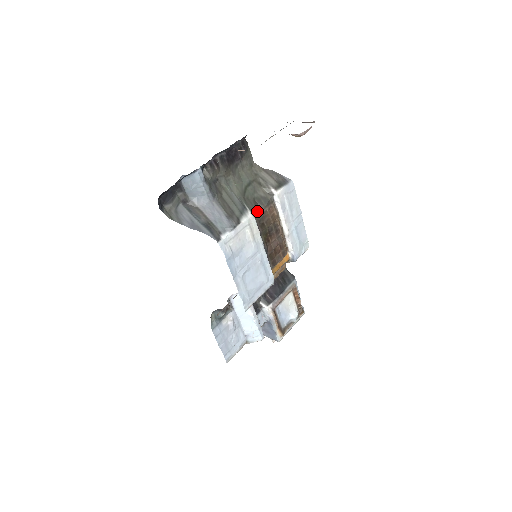
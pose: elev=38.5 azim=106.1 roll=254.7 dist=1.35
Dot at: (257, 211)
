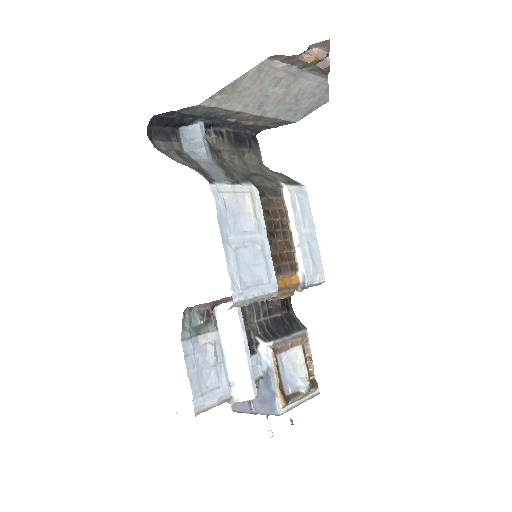
Dot at: (262, 192)
